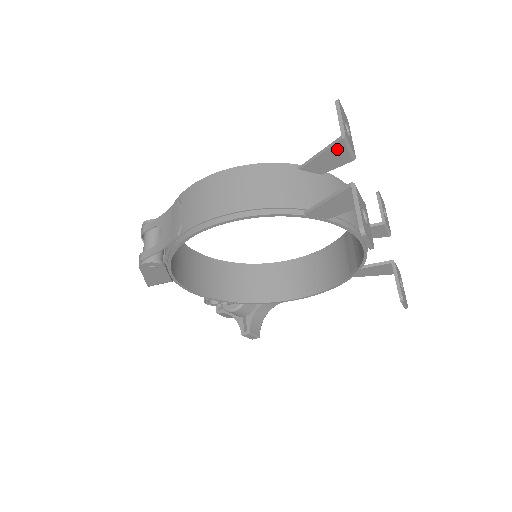
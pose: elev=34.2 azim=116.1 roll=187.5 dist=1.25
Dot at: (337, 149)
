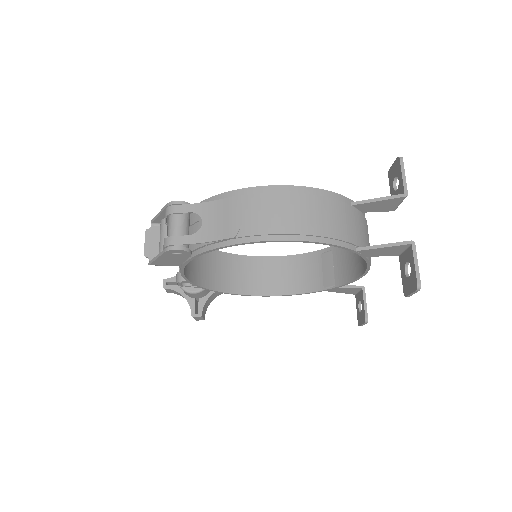
Dot at: (393, 201)
